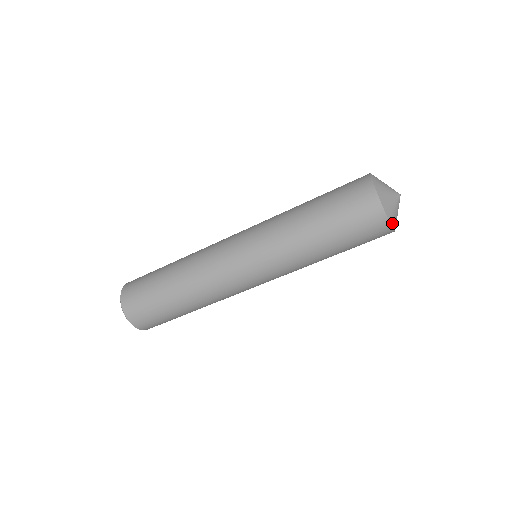
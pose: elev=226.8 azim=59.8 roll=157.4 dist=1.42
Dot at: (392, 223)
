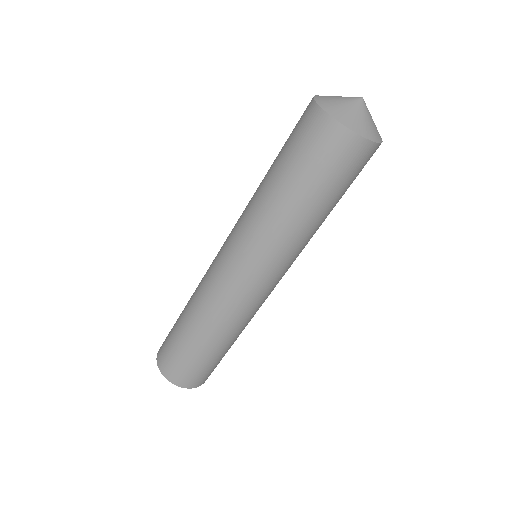
Dot at: (380, 139)
